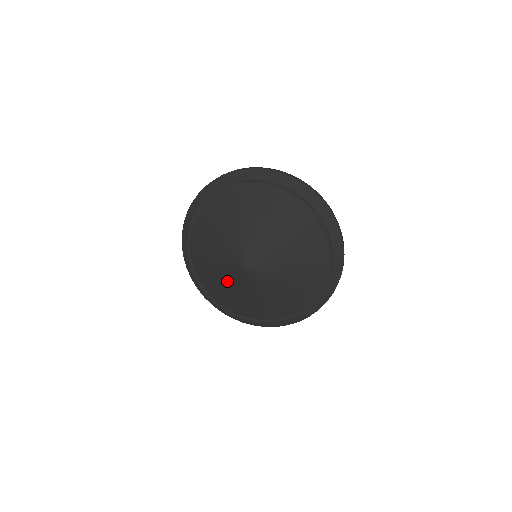
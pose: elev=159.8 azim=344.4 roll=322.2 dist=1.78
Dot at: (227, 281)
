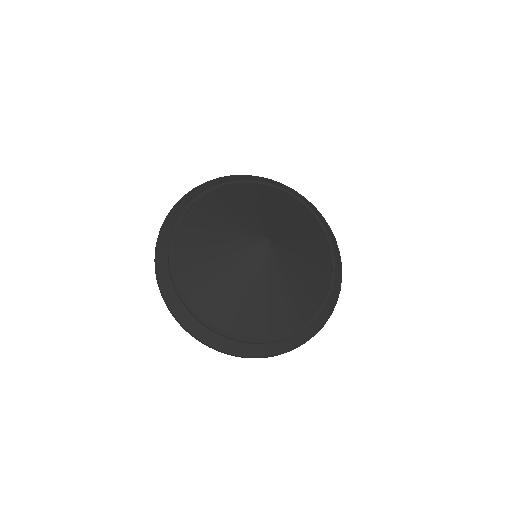
Dot at: (235, 269)
